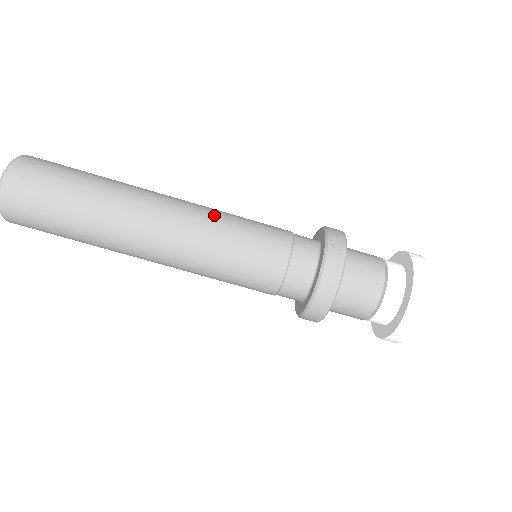
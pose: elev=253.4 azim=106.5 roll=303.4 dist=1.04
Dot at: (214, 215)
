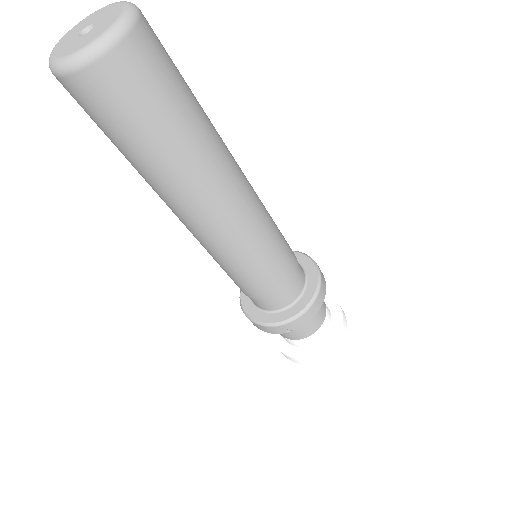
Dot at: (242, 249)
